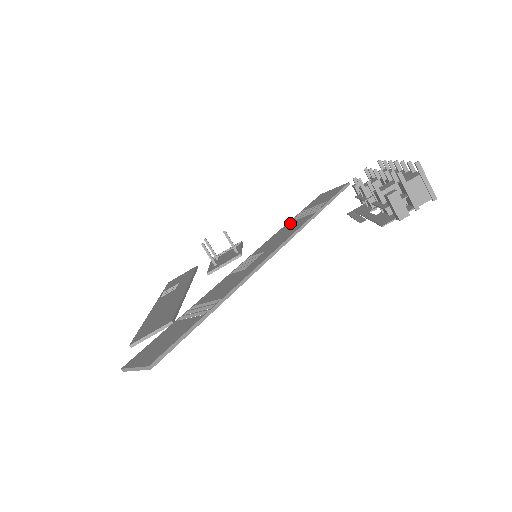
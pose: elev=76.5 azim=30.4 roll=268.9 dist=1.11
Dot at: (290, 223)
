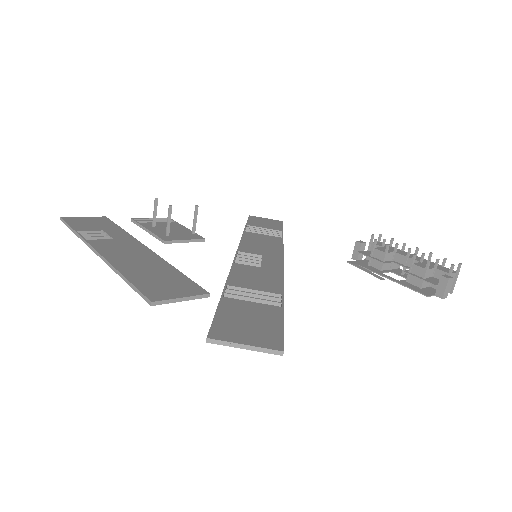
Dot at: (252, 233)
